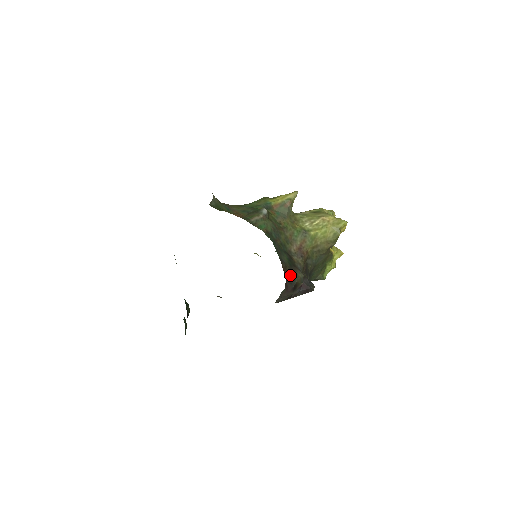
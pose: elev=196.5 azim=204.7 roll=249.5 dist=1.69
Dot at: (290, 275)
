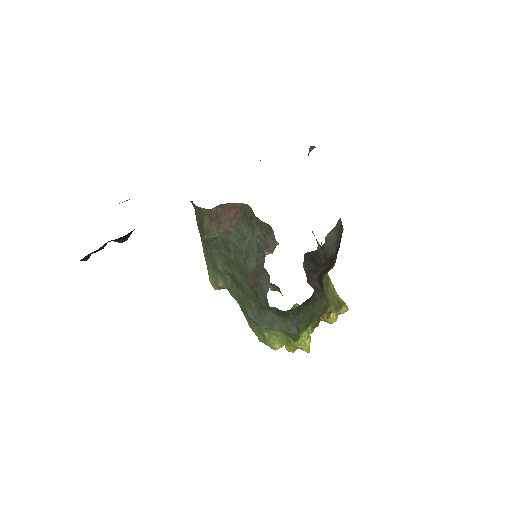
Dot at: occluded
